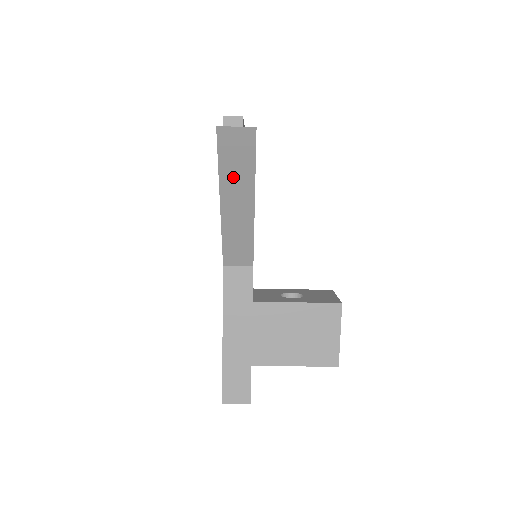
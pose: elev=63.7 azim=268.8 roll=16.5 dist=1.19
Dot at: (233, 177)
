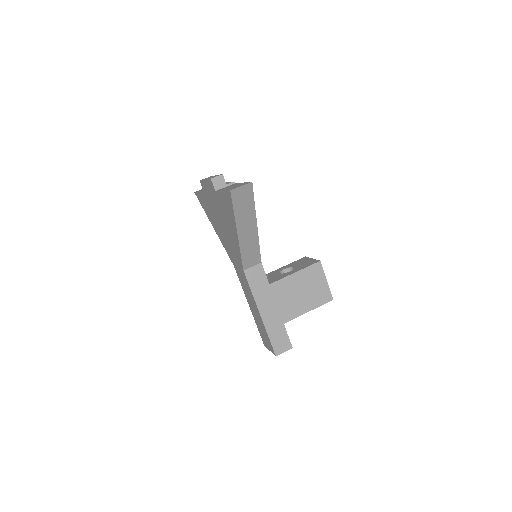
Dot at: (243, 214)
